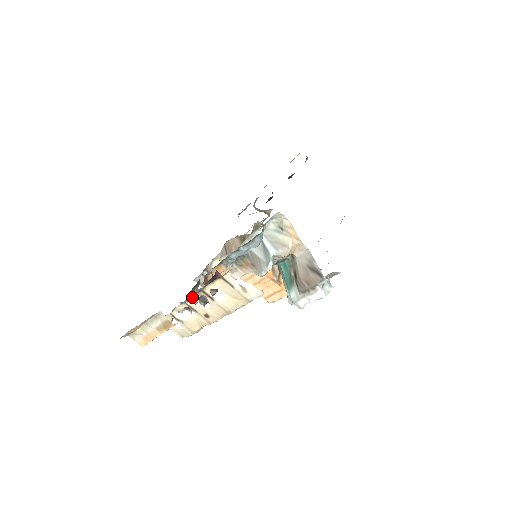
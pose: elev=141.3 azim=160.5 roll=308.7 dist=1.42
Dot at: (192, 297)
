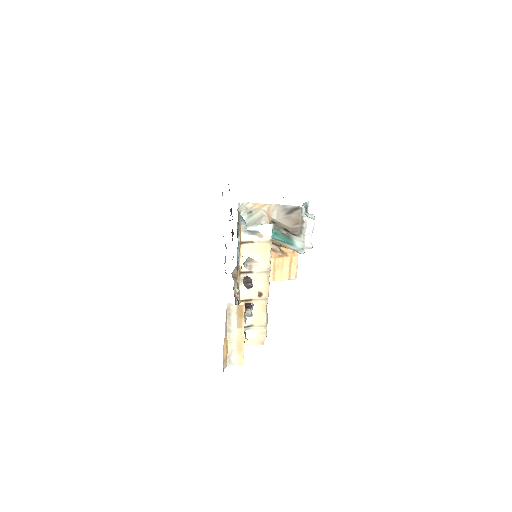
Dot at: (239, 289)
